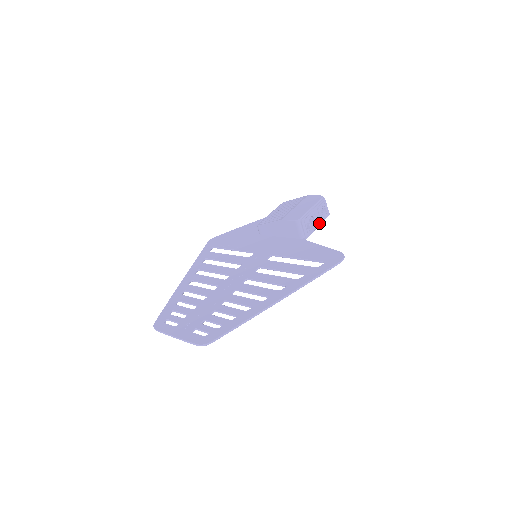
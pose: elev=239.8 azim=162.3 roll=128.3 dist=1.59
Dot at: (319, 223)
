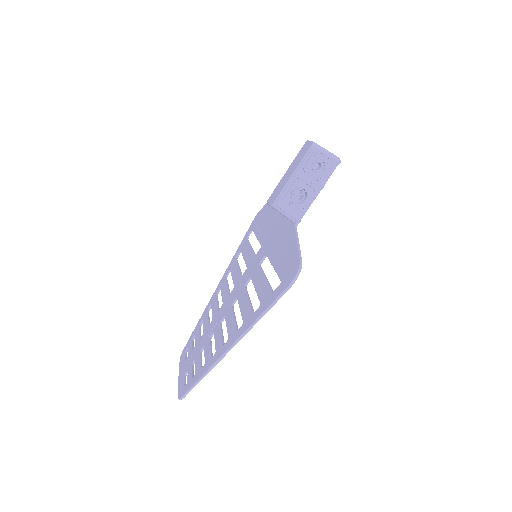
Dot at: (319, 187)
